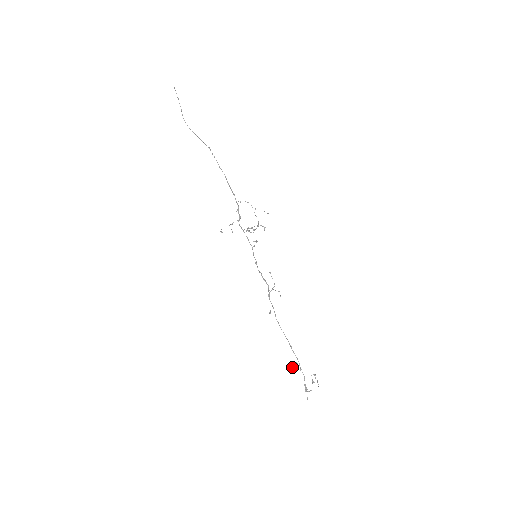
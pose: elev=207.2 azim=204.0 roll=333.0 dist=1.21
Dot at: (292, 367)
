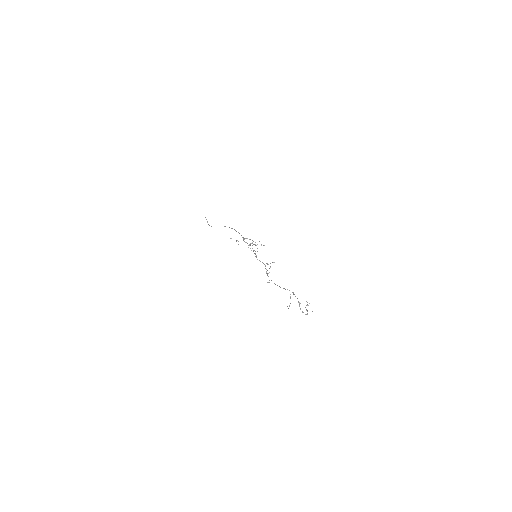
Dot at: occluded
